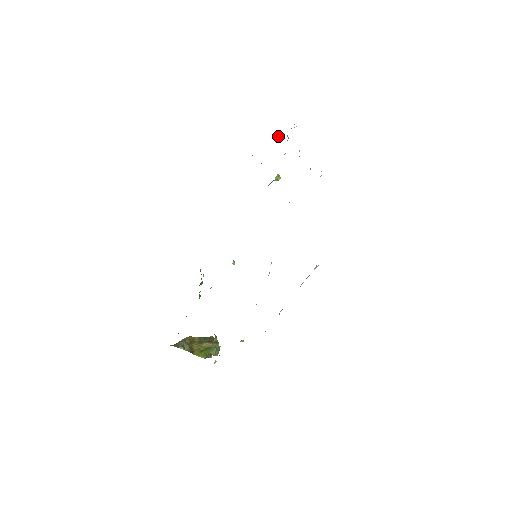
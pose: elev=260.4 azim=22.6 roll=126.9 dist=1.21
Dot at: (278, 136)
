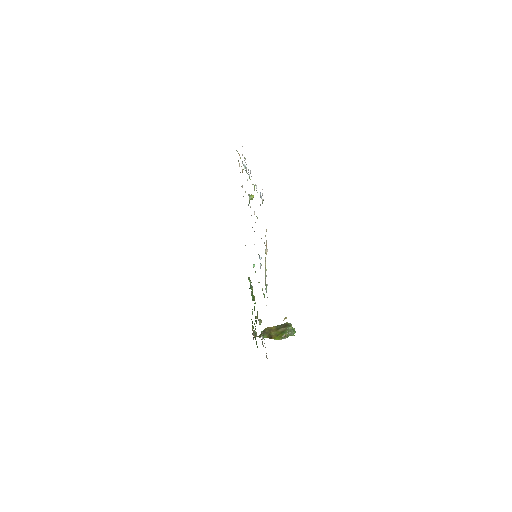
Dot at: occluded
